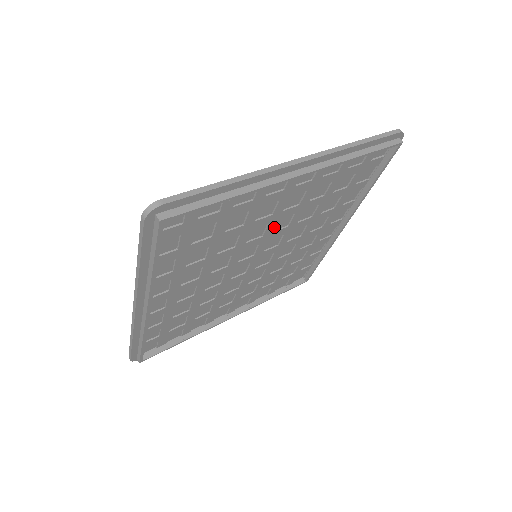
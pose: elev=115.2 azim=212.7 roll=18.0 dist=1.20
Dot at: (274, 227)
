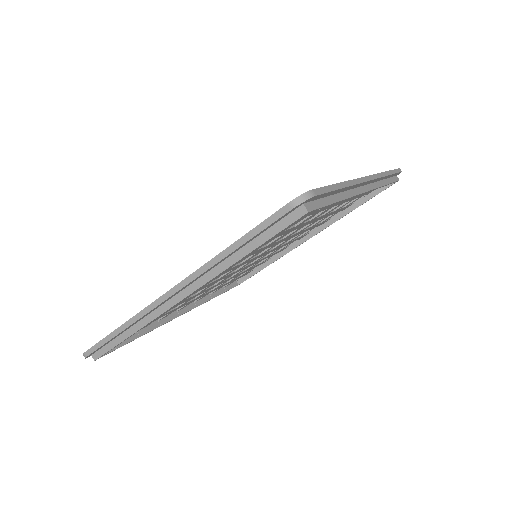
Dot at: occluded
